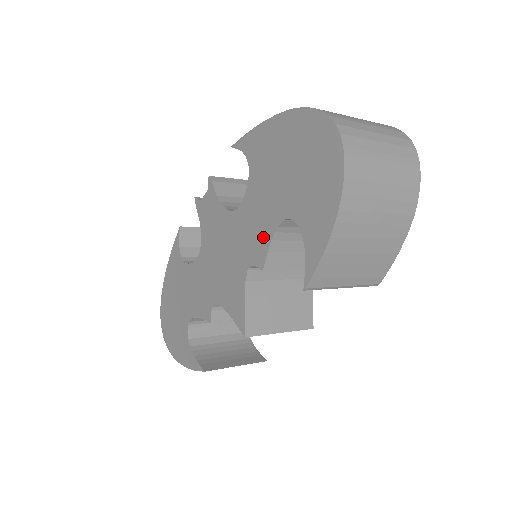
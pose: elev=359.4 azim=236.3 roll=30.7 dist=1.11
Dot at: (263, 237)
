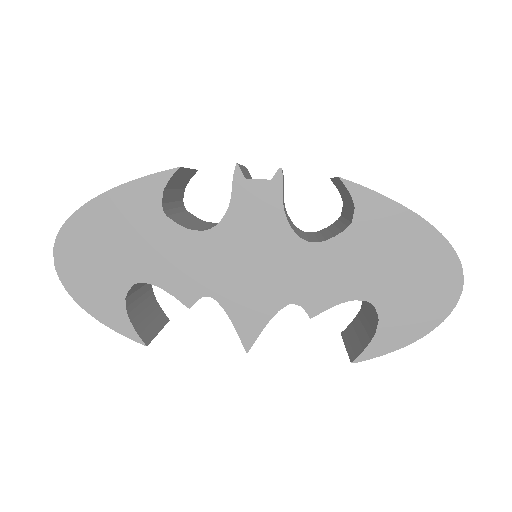
Dot at: (331, 294)
